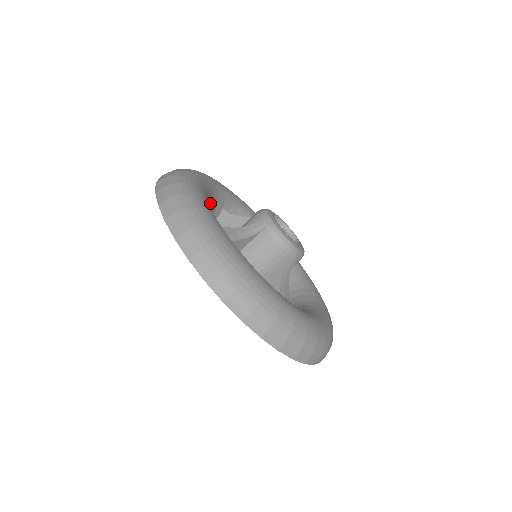
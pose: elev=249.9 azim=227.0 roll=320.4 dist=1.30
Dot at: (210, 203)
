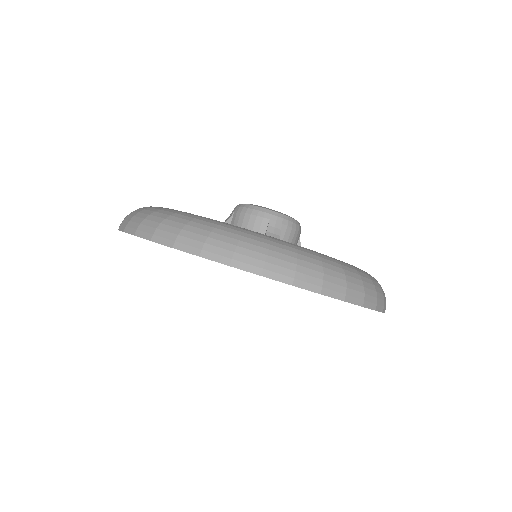
Dot at: occluded
